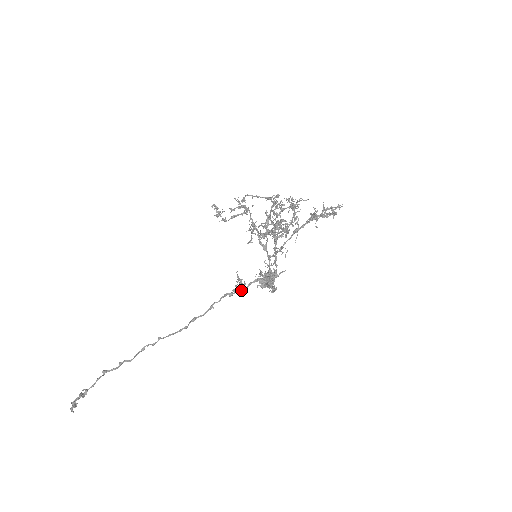
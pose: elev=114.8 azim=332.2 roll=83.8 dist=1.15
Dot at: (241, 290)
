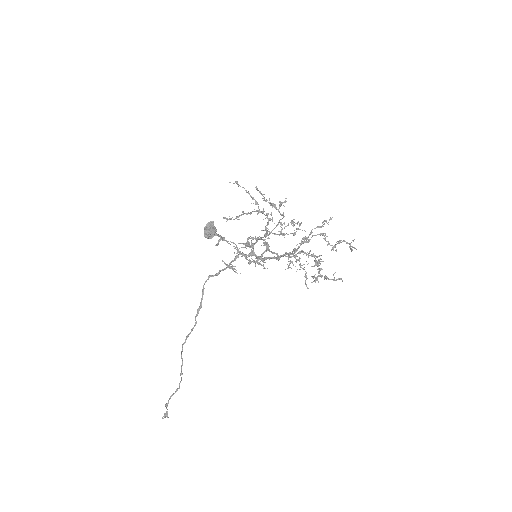
Dot at: occluded
